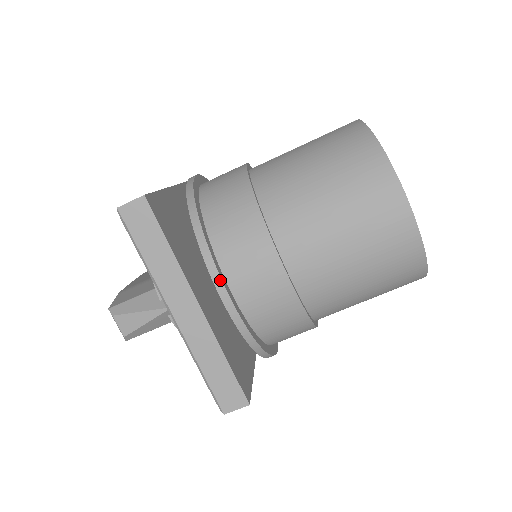
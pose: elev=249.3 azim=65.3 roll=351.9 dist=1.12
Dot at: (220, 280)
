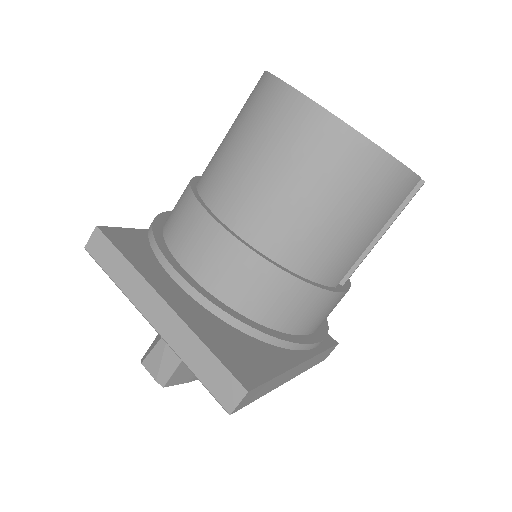
Dot at: (170, 266)
